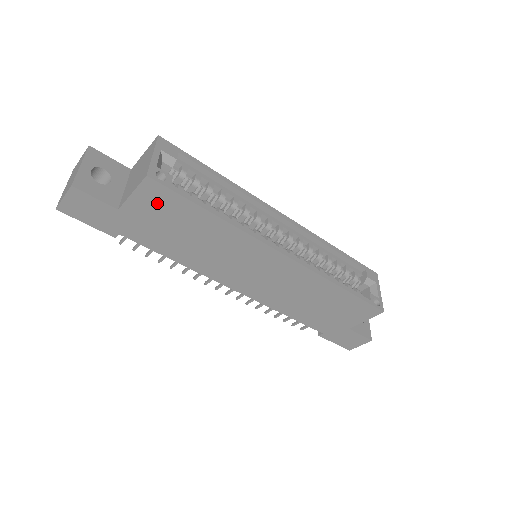
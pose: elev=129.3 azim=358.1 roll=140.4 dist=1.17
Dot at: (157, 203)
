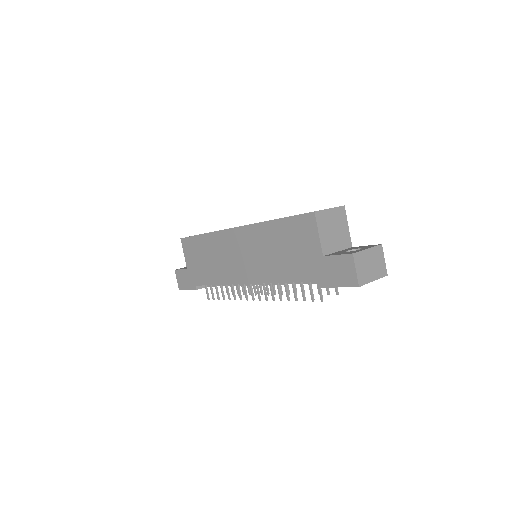
Dot at: (190, 250)
